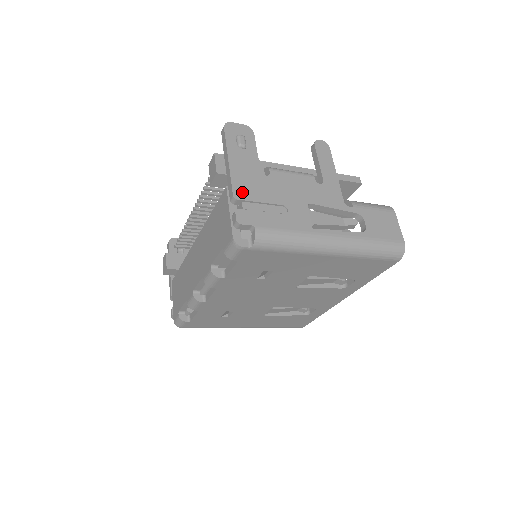
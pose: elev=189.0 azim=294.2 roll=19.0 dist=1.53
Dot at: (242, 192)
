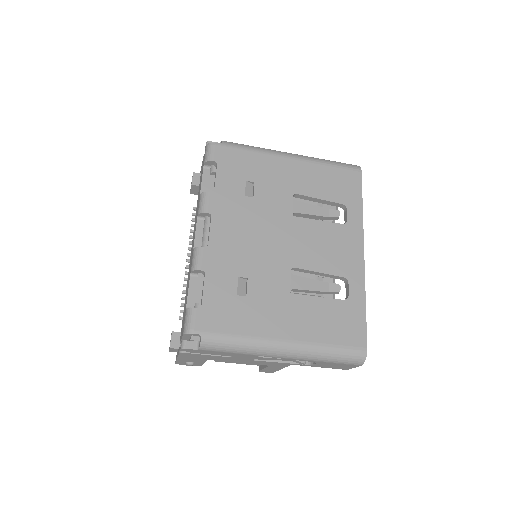
Dot at: occluded
